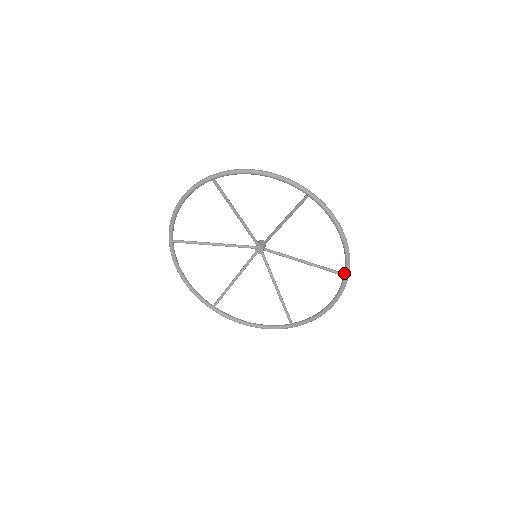
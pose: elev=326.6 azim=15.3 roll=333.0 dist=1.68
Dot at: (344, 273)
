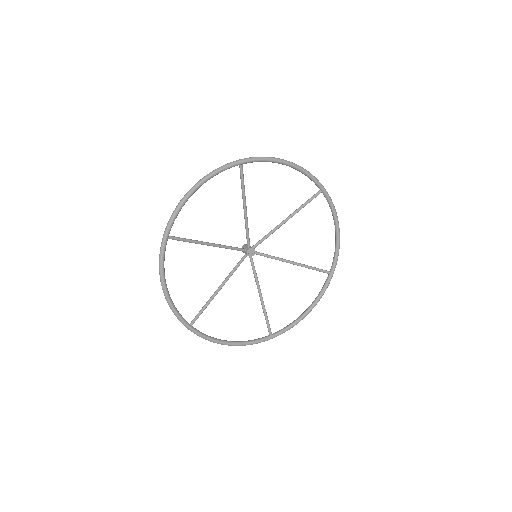
Dot at: (320, 189)
